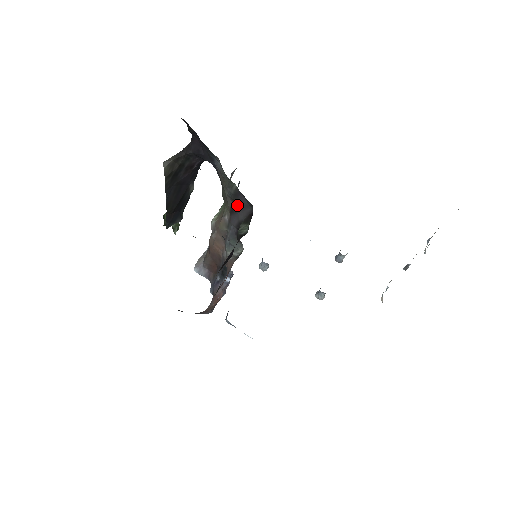
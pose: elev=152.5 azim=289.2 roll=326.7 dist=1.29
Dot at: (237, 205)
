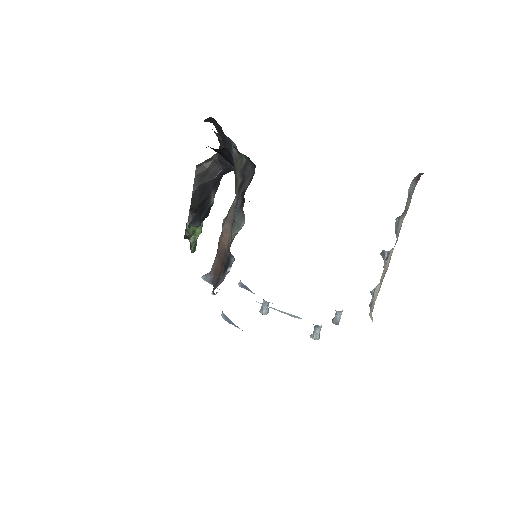
Dot at: (244, 178)
